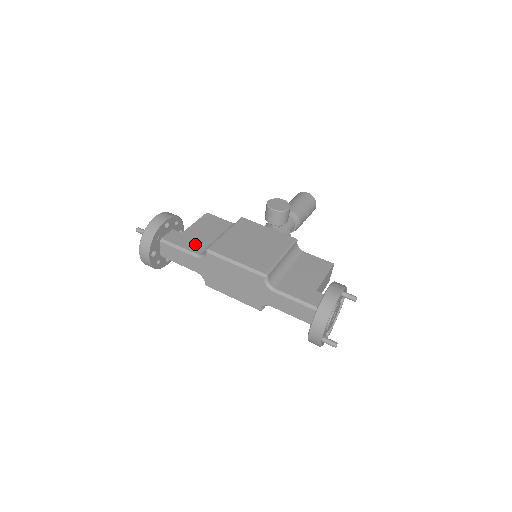
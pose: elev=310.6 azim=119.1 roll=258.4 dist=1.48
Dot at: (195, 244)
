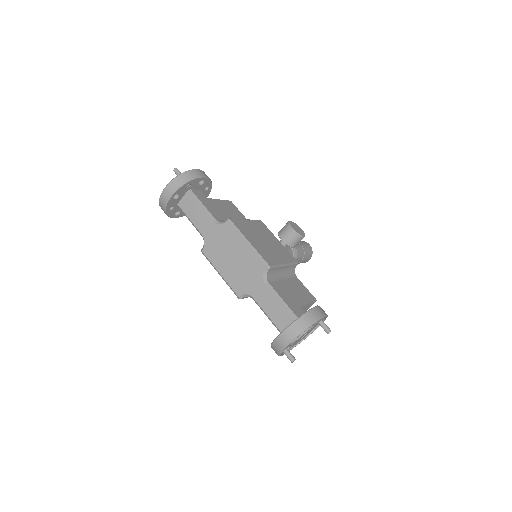
Dot at: (216, 212)
